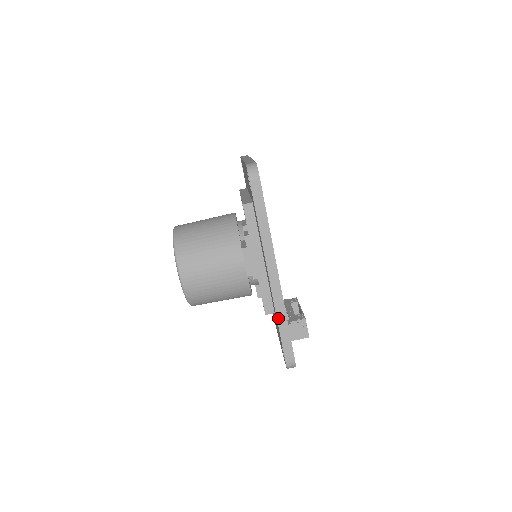
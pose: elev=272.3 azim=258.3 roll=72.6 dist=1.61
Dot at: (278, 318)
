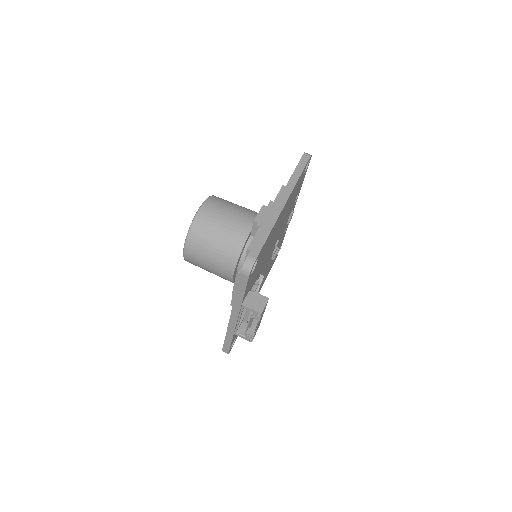
Dot at: (266, 225)
